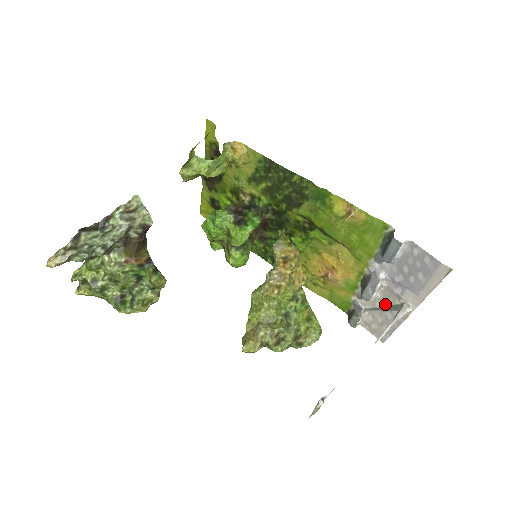
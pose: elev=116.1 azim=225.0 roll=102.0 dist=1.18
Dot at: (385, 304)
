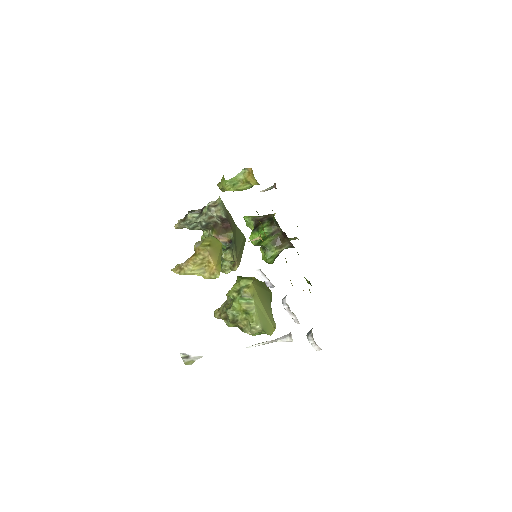
Dot at: occluded
